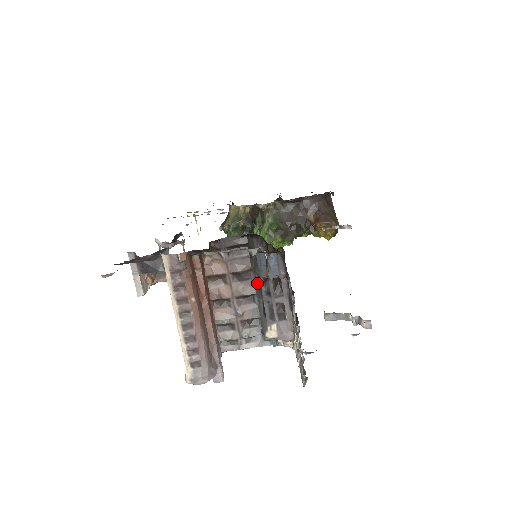
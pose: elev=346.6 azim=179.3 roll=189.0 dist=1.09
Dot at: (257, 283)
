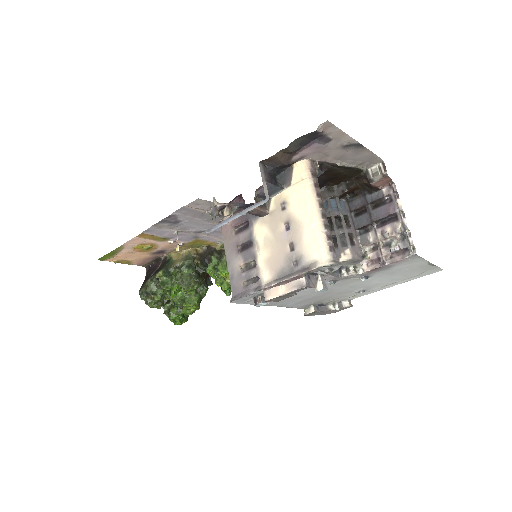
Dot at: occluded
